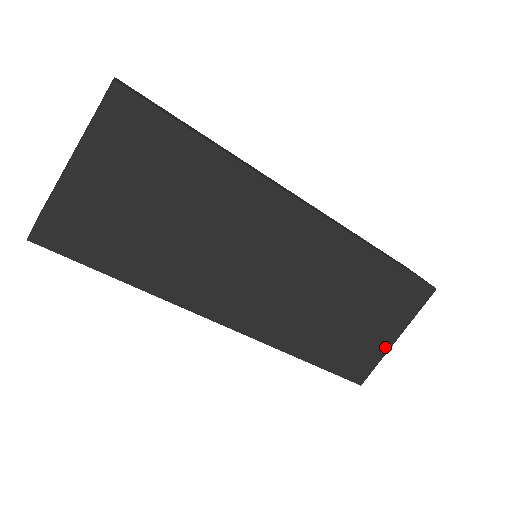
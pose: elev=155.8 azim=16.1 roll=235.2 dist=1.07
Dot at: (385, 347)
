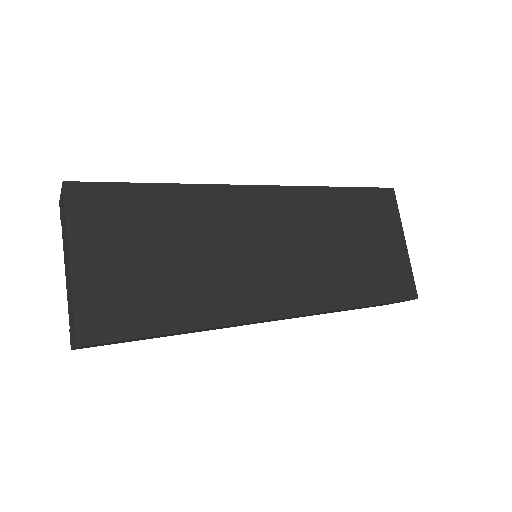
Dot at: (404, 255)
